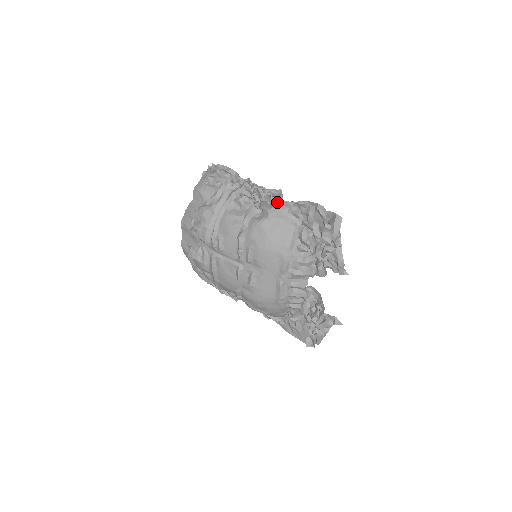
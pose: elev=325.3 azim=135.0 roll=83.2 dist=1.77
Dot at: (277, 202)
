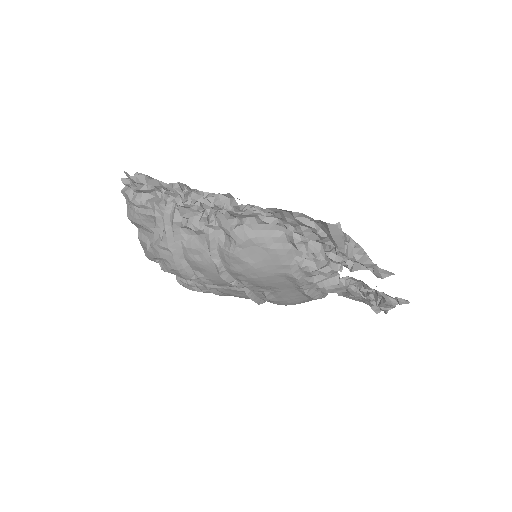
Dot at: (235, 216)
